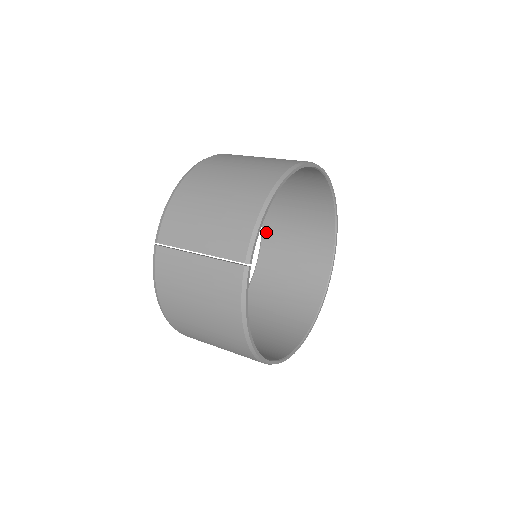
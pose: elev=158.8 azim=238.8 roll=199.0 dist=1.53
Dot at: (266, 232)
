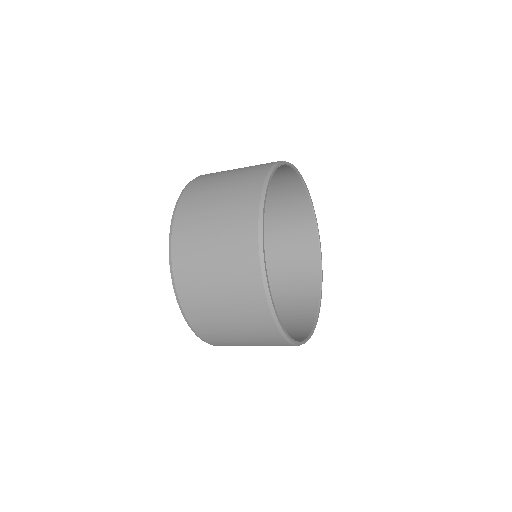
Dot at: occluded
